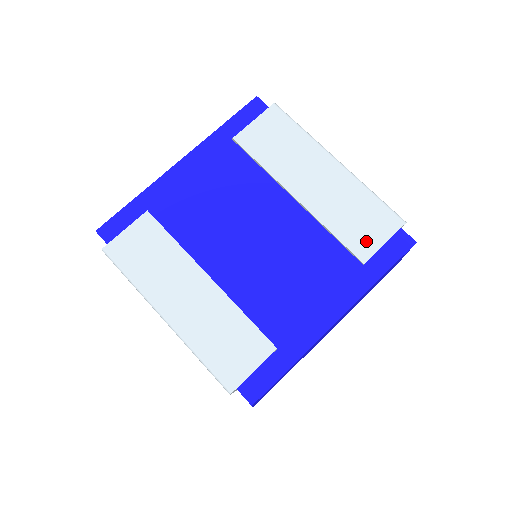
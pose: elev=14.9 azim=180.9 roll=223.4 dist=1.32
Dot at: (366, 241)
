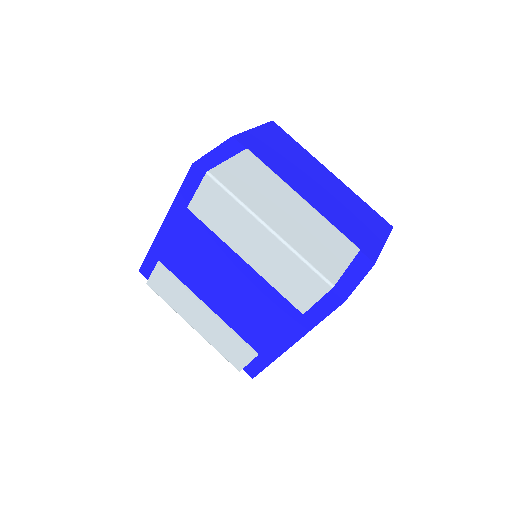
Dot at: (302, 298)
